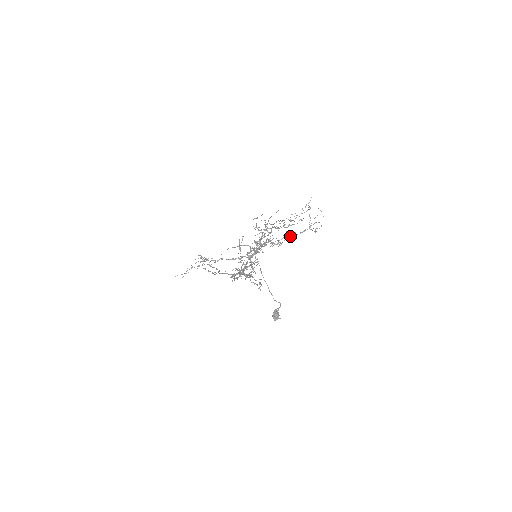
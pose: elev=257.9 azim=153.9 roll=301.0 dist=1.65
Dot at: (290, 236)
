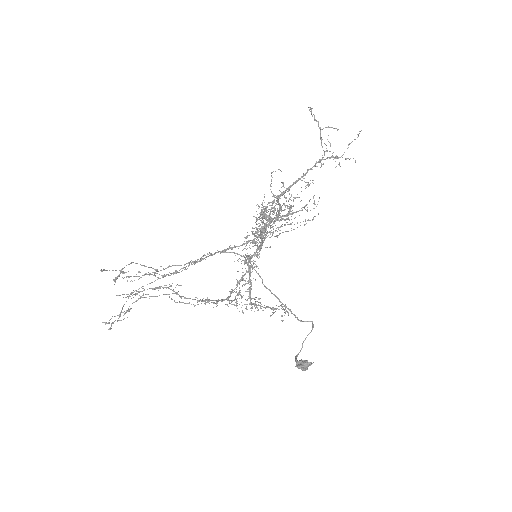
Dot at: (258, 309)
